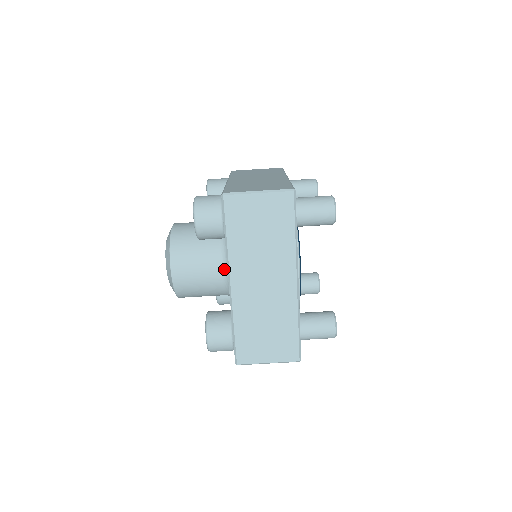
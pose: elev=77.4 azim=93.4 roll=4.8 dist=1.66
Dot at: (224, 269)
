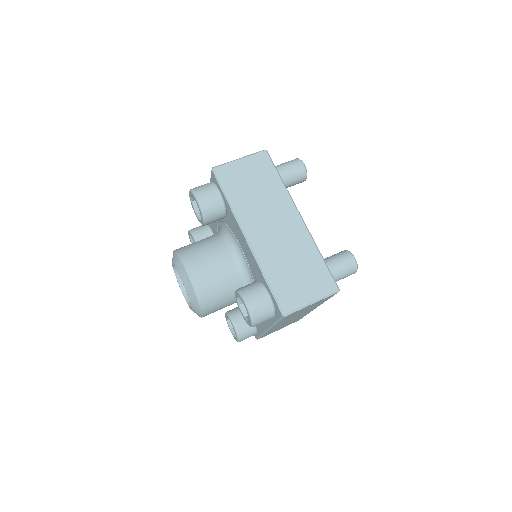
Dot at: (234, 254)
